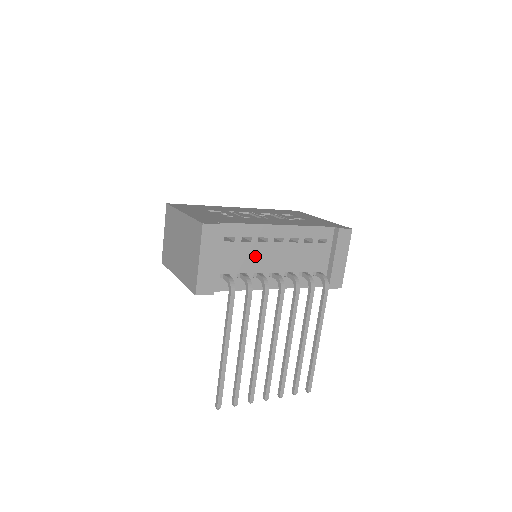
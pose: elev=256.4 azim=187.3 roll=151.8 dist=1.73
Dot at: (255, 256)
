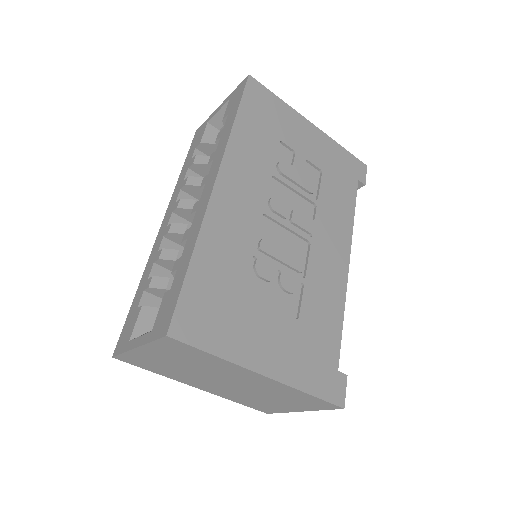
Dot at: occluded
